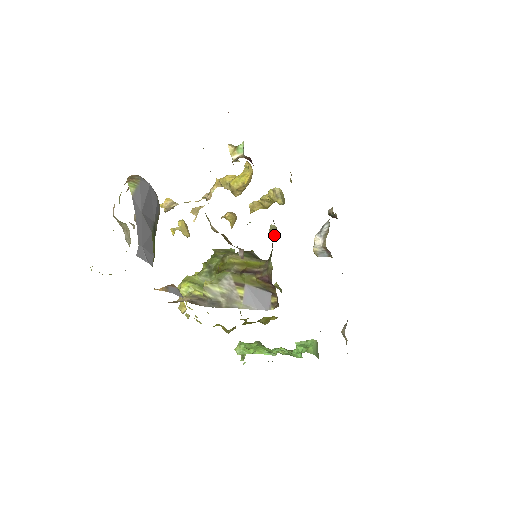
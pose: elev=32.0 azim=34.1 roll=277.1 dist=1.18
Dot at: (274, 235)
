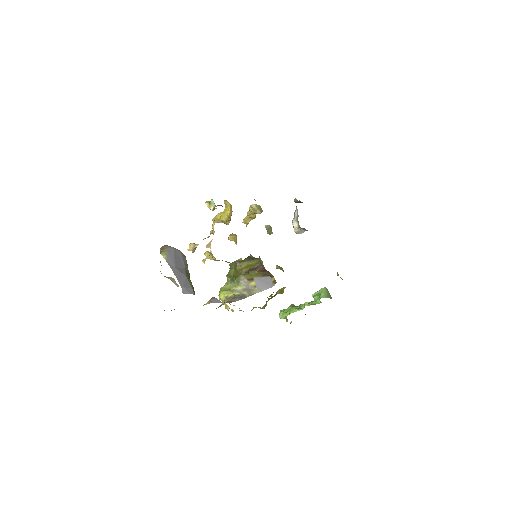
Dot at: (270, 231)
